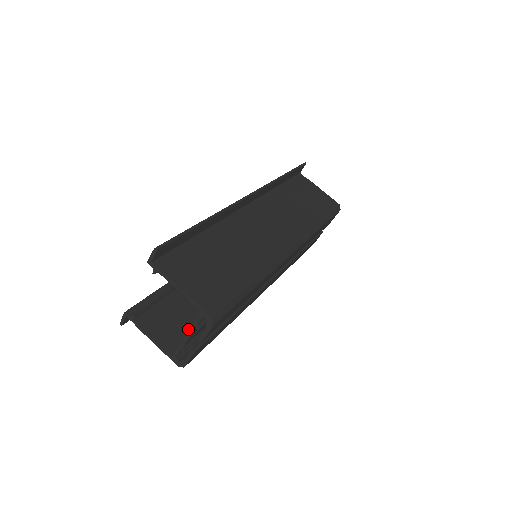
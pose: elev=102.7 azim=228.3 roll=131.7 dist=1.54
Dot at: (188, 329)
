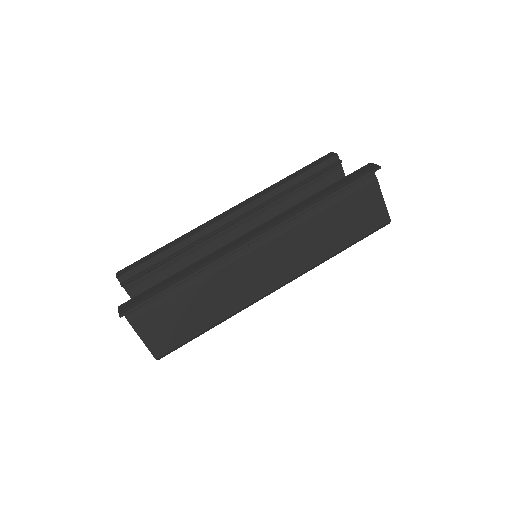
Dot at: occluded
